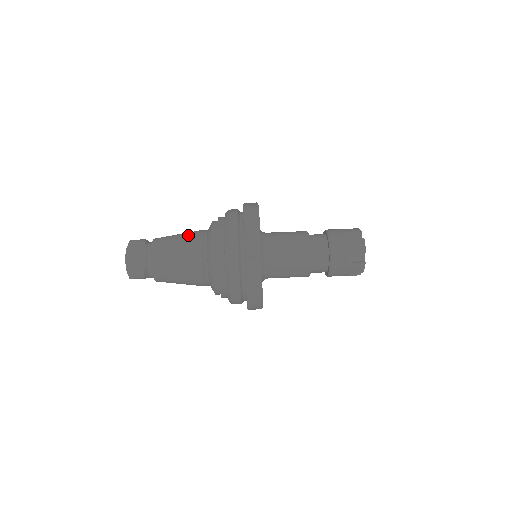
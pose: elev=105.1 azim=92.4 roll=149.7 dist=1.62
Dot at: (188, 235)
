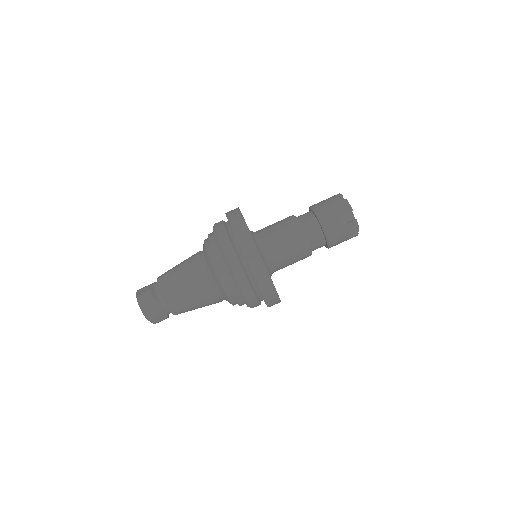
Dot at: (193, 281)
